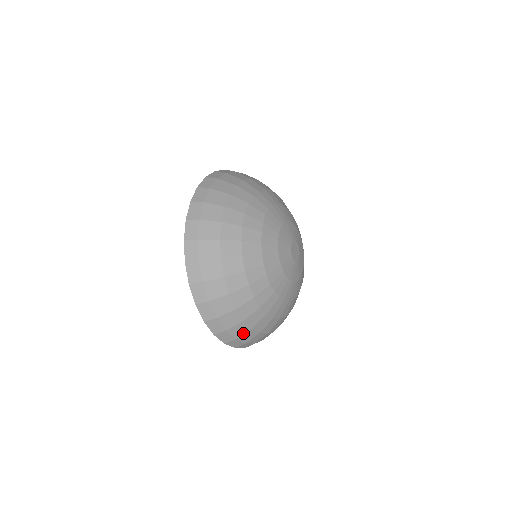
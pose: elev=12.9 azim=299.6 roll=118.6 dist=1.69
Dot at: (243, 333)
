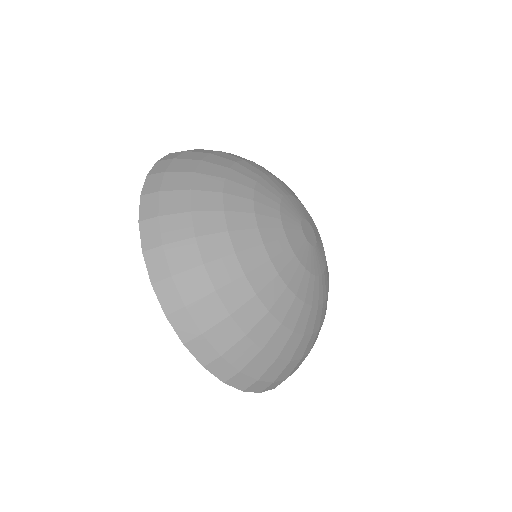
Dot at: (293, 369)
